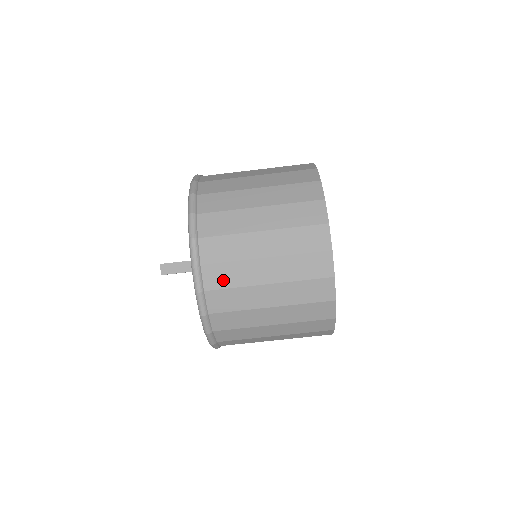
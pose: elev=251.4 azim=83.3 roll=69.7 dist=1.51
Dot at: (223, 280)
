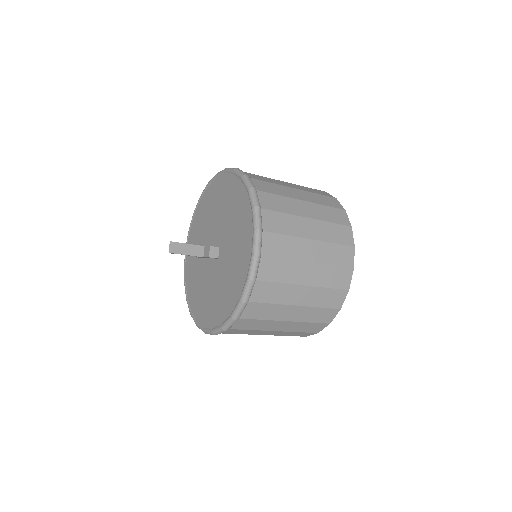
Dot at: (274, 274)
